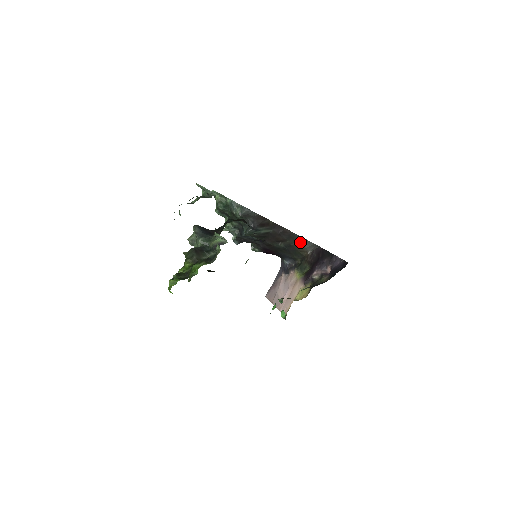
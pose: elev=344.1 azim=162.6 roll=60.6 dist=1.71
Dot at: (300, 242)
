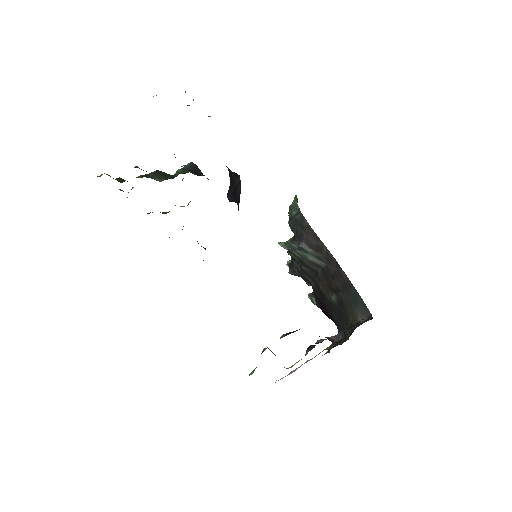
Dot at: (355, 302)
